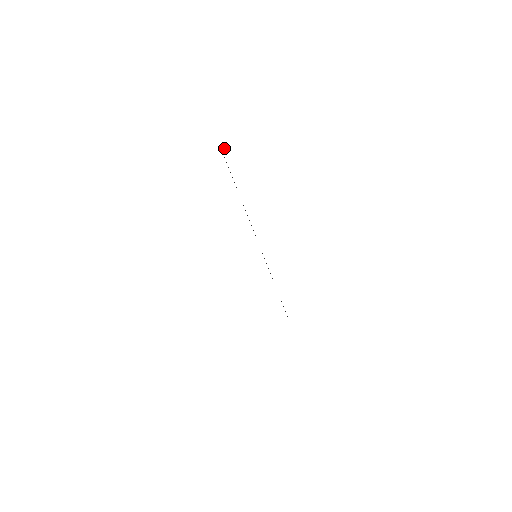
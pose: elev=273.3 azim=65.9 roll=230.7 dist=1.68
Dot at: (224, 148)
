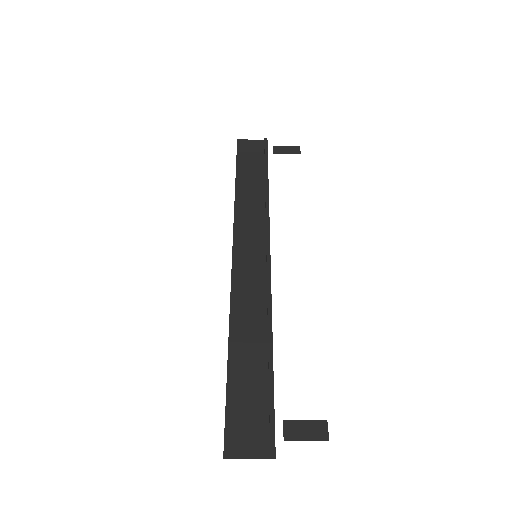
Dot at: occluded
